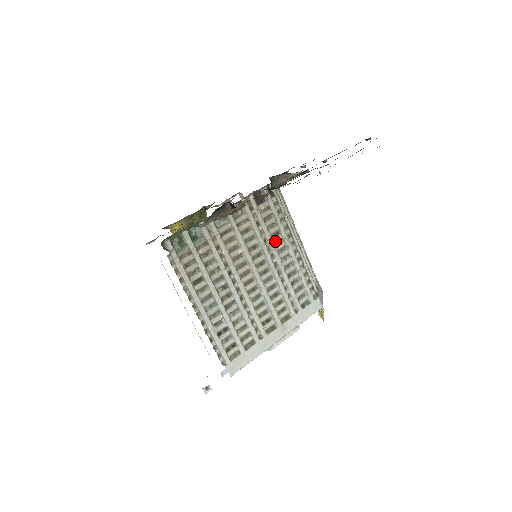
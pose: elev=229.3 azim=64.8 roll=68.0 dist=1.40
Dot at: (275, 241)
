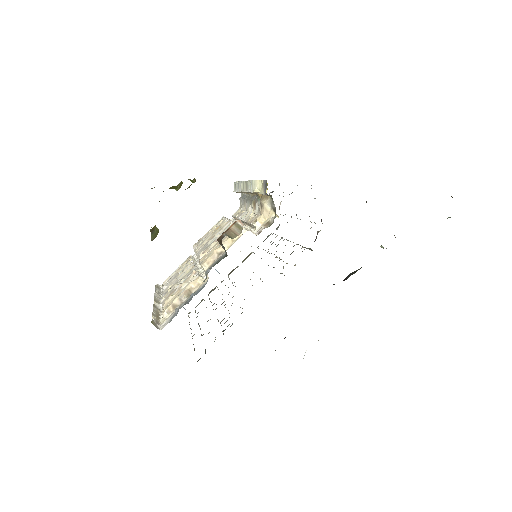
Dot at: occluded
